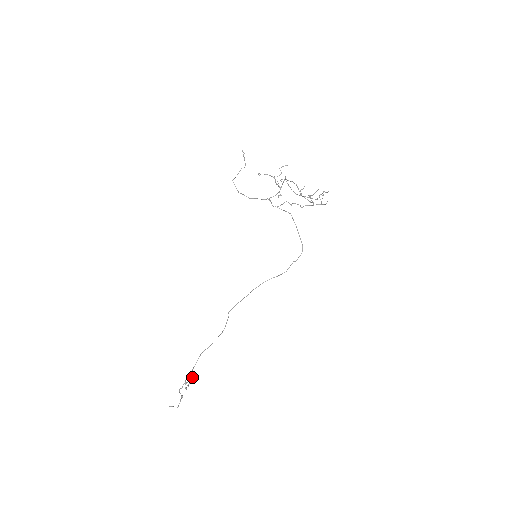
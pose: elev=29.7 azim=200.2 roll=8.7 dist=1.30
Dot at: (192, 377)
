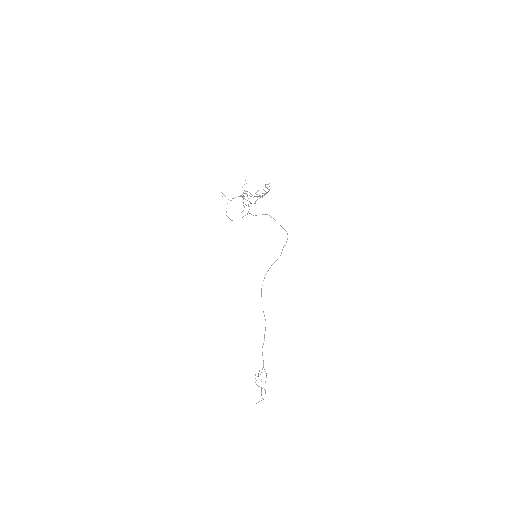
Dot at: occluded
